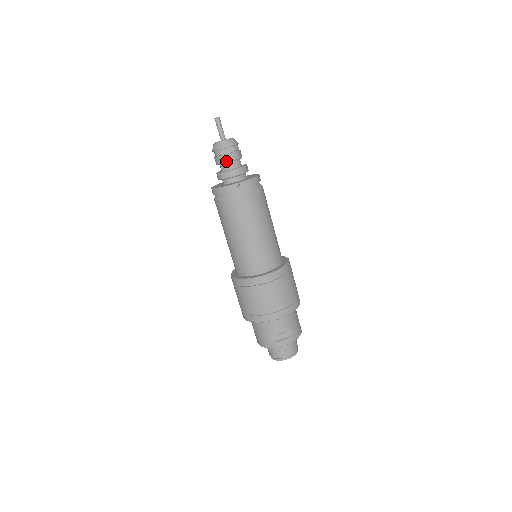
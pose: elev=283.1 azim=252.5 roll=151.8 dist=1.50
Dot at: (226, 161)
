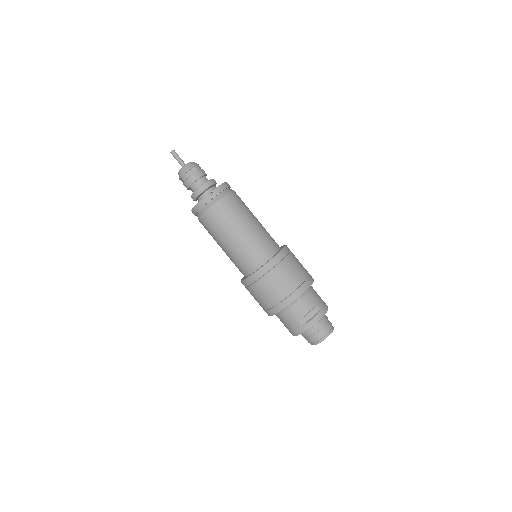
Dot at: (194, 180)
